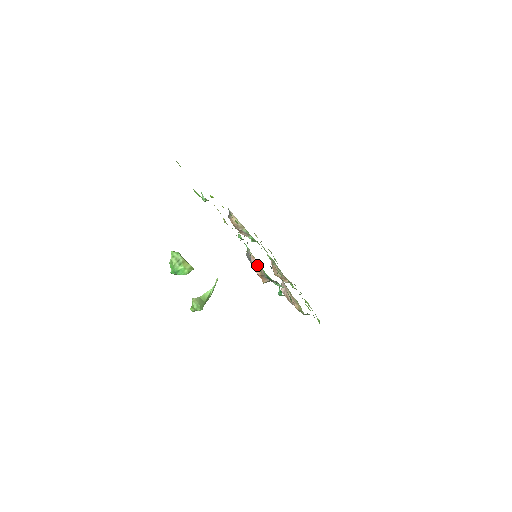
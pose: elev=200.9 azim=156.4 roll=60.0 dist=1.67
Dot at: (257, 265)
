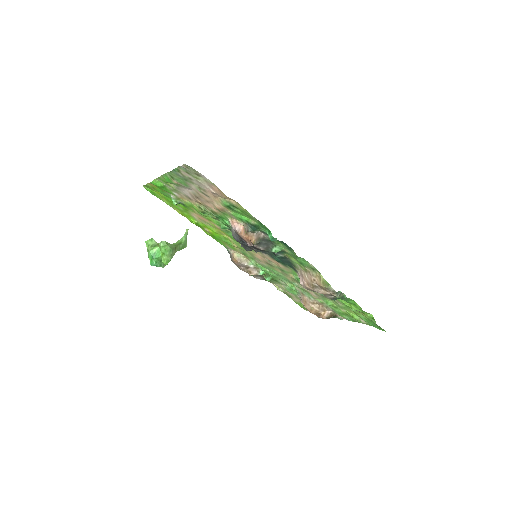
Dot at: (240, 228)
